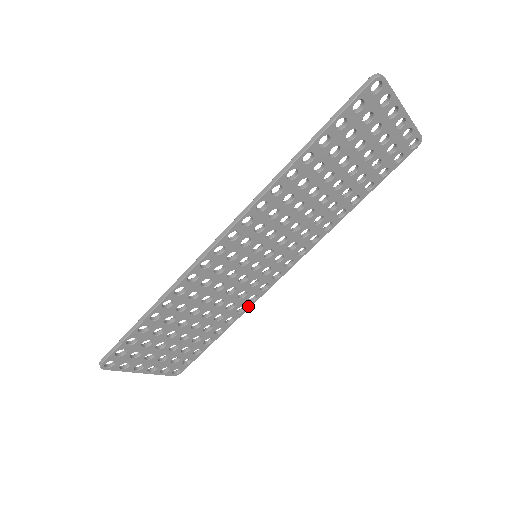
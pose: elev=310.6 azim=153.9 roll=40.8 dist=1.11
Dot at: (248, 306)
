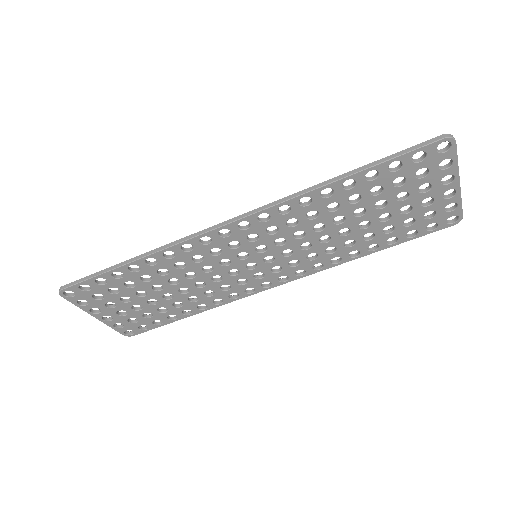
Dot at: (226, 301)
